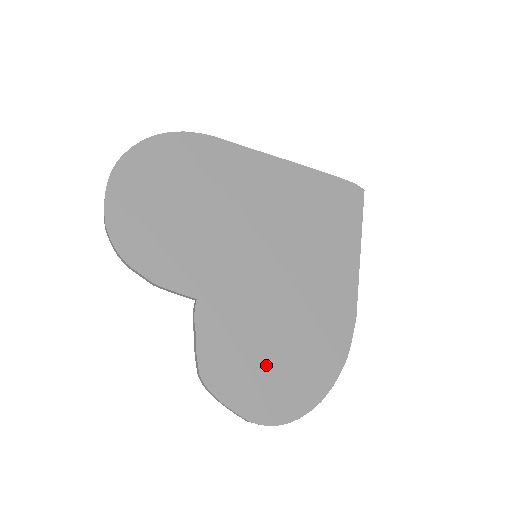
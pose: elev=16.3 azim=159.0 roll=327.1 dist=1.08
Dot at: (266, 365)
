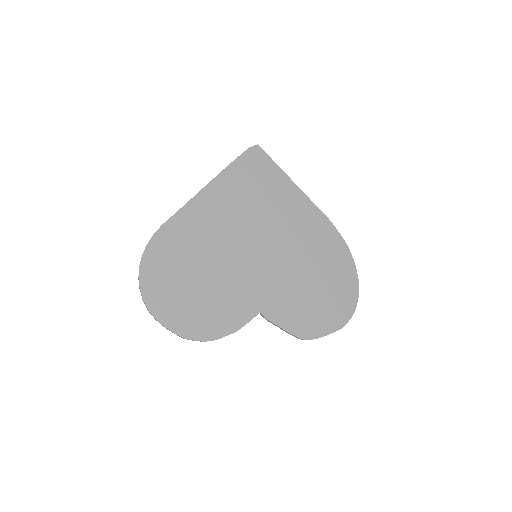
Dot at: (320, 298)
